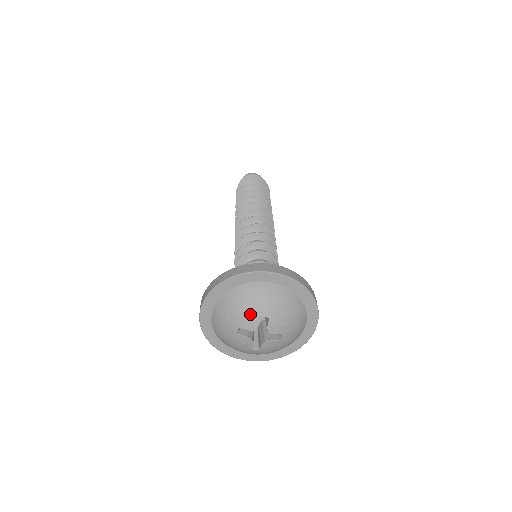
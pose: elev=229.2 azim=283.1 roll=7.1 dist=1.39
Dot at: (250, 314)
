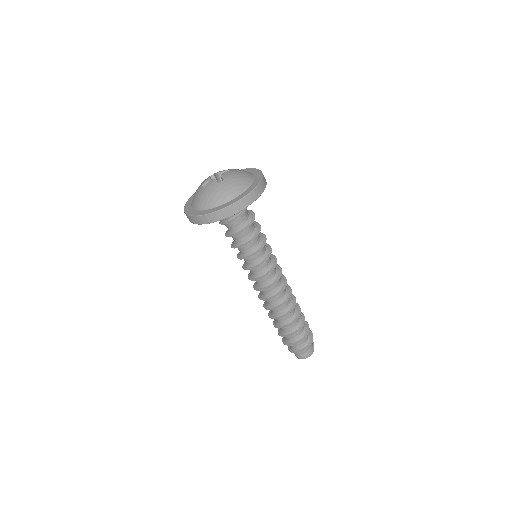
Dot at: occluded
